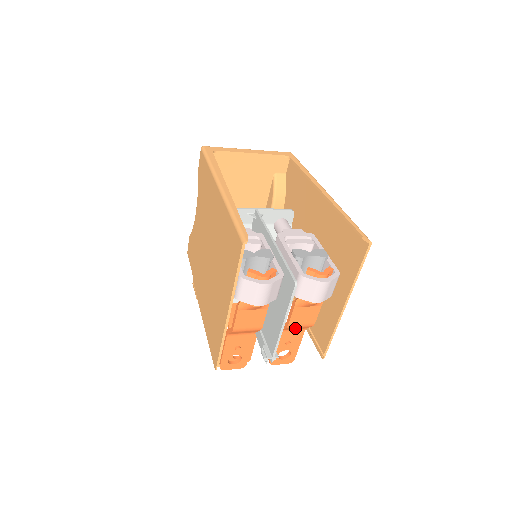
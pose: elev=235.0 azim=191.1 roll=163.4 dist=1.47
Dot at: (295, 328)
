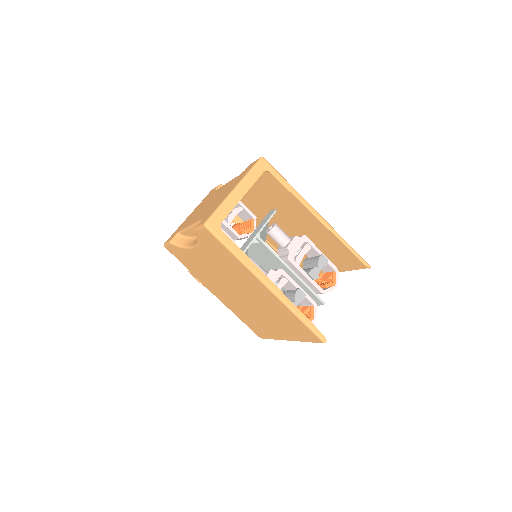
Dot at: occluded
